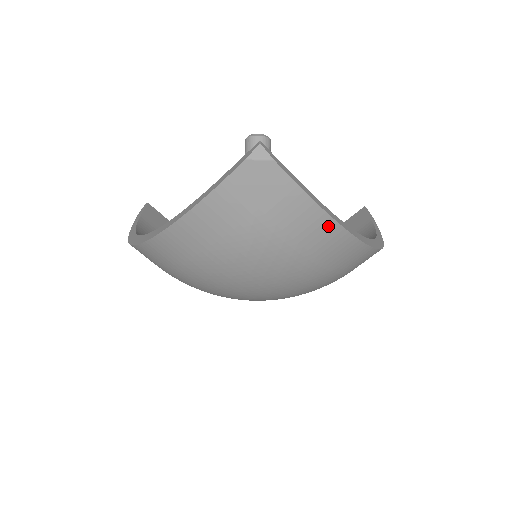
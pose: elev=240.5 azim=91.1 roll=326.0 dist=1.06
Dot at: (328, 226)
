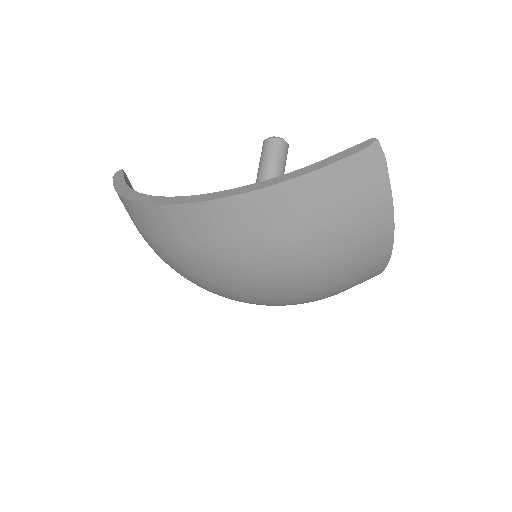
Dot at: (386, 237)
